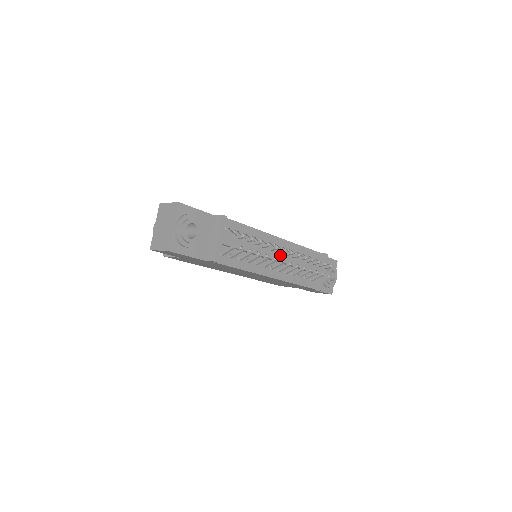
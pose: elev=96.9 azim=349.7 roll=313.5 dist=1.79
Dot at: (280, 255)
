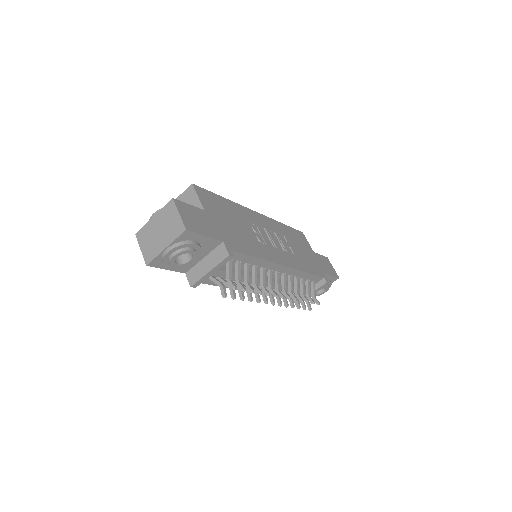
Dot at: (274, 283)
